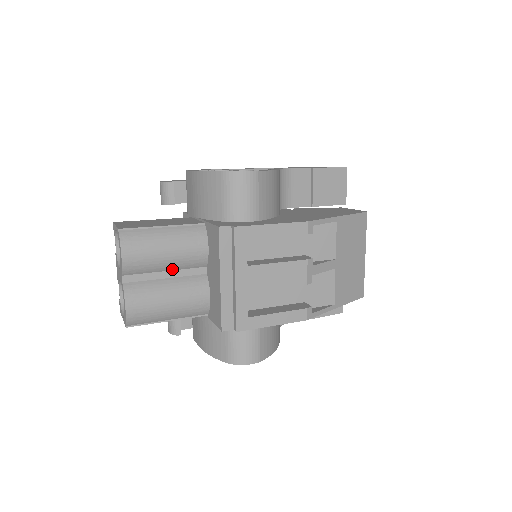
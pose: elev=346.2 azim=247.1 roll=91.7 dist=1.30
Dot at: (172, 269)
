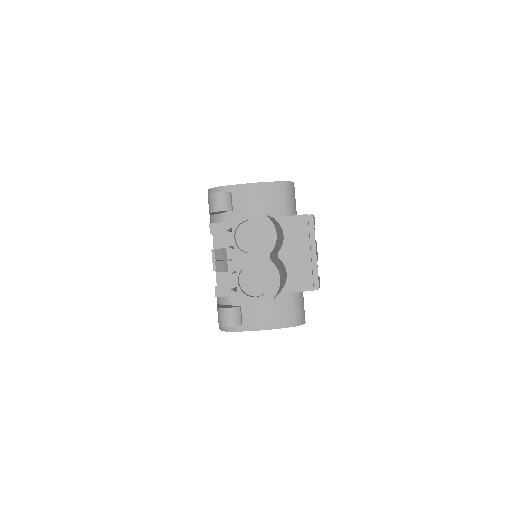
Dot at: (275, 252)
